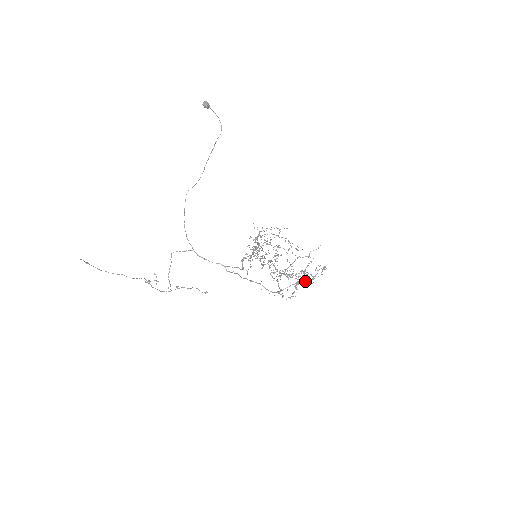
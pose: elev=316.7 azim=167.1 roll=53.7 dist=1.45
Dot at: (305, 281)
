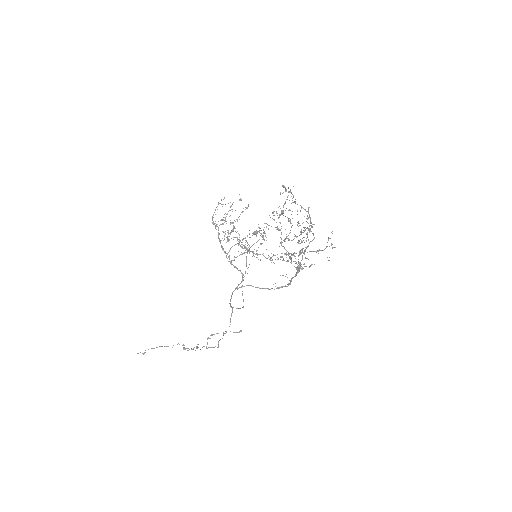
Dot at: occluded
